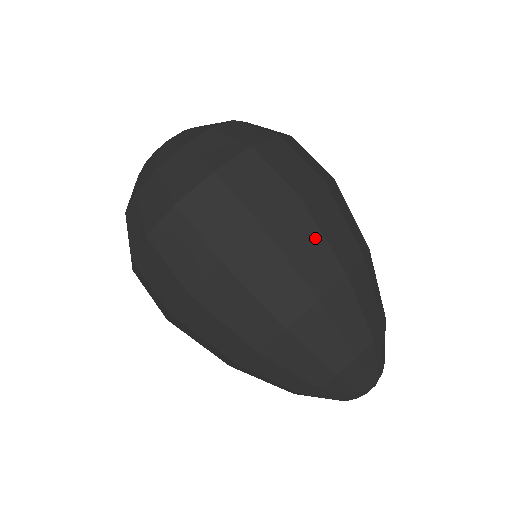
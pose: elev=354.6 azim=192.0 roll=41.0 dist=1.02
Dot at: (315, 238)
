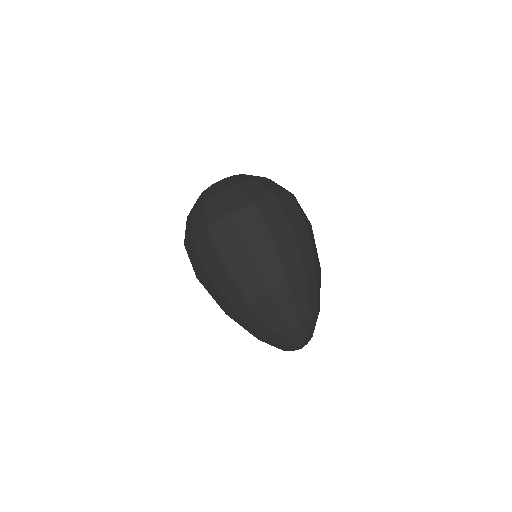
Dot at: (230, 282)
